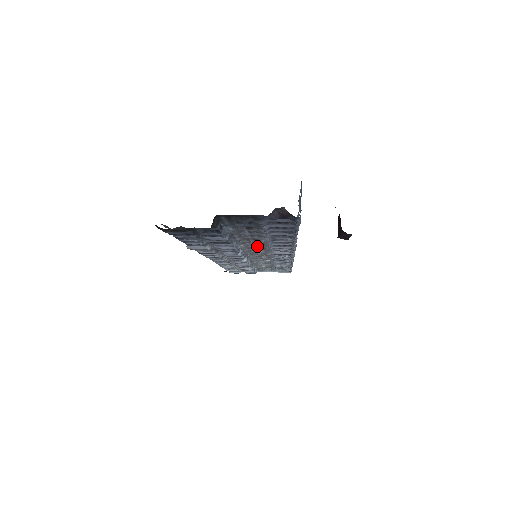
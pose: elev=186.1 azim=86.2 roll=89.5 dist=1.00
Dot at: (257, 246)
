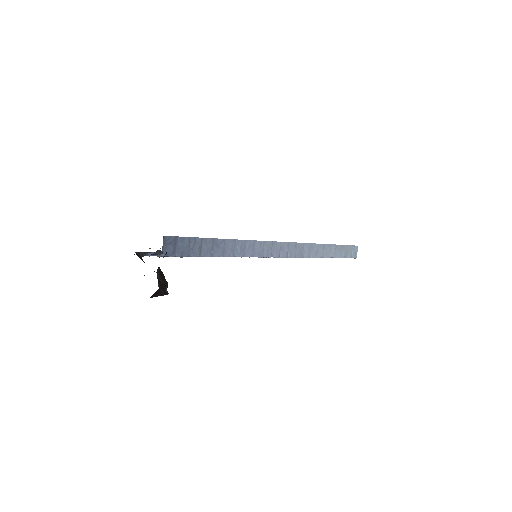
Dot at: occluded
